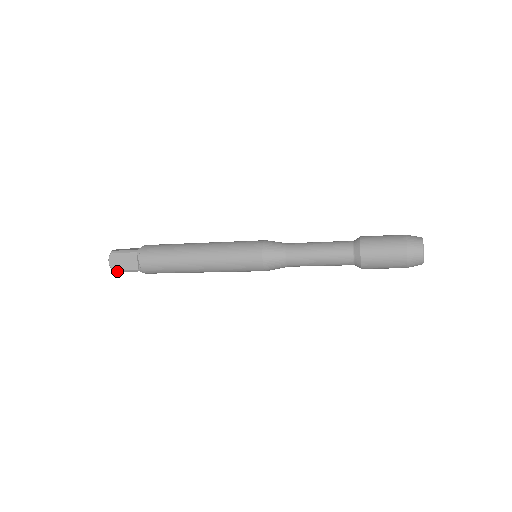
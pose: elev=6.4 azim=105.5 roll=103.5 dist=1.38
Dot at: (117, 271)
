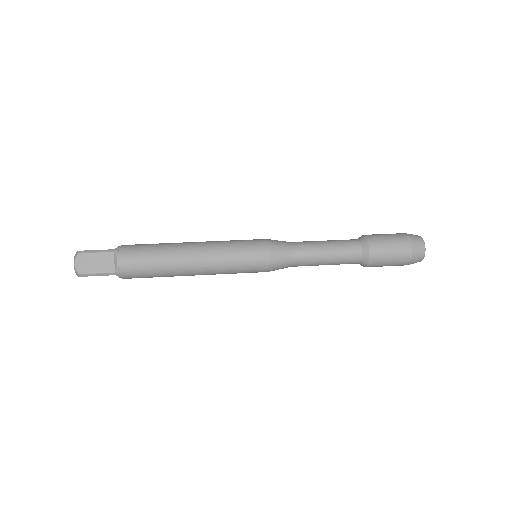
Dot at: occluded
